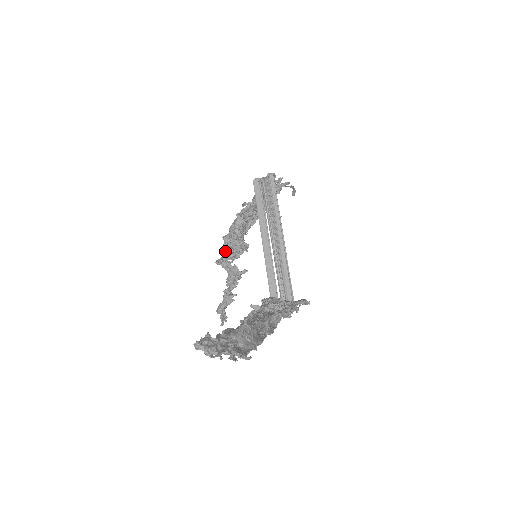
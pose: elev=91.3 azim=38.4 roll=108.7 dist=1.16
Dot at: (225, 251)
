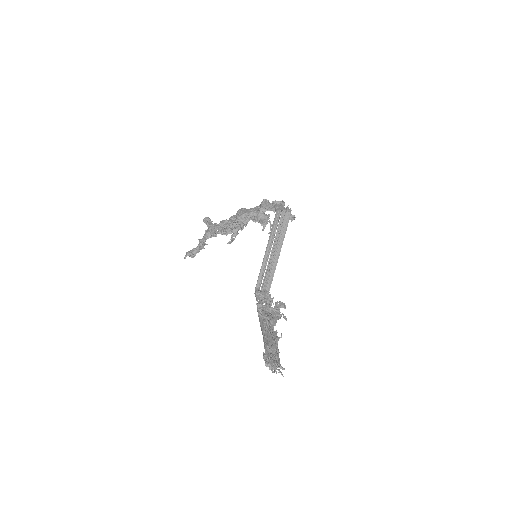
Dot at: (226, 232)
